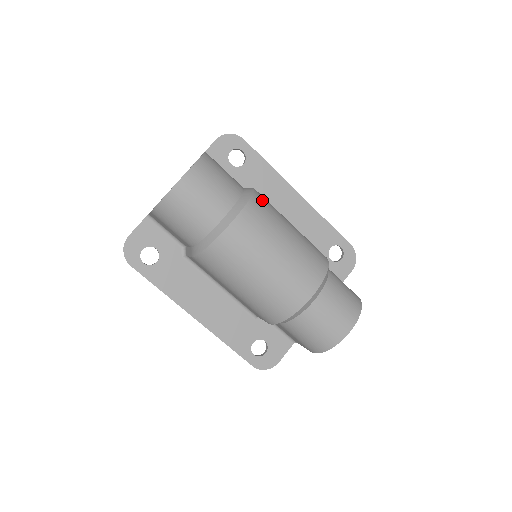
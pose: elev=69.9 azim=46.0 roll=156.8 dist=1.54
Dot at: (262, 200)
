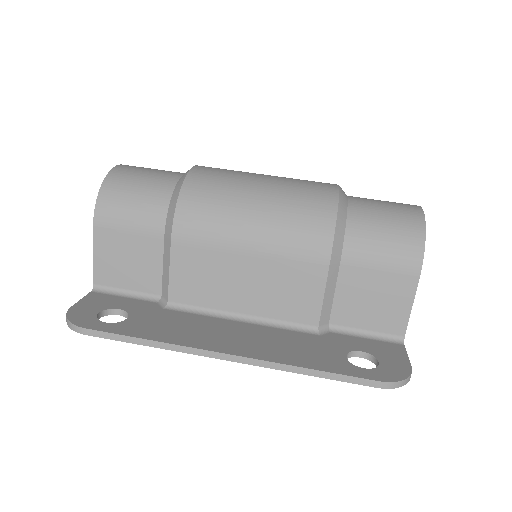
Dot at: occluded
